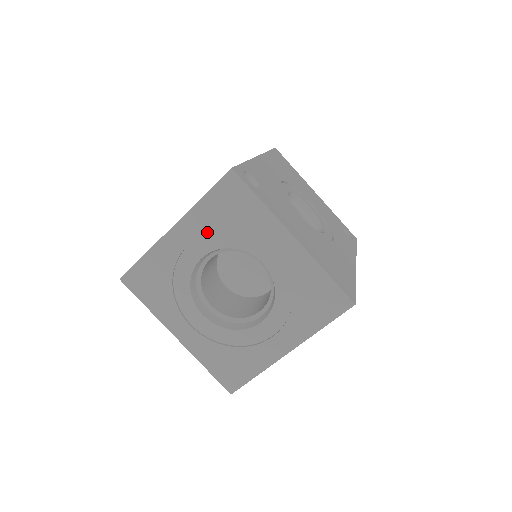
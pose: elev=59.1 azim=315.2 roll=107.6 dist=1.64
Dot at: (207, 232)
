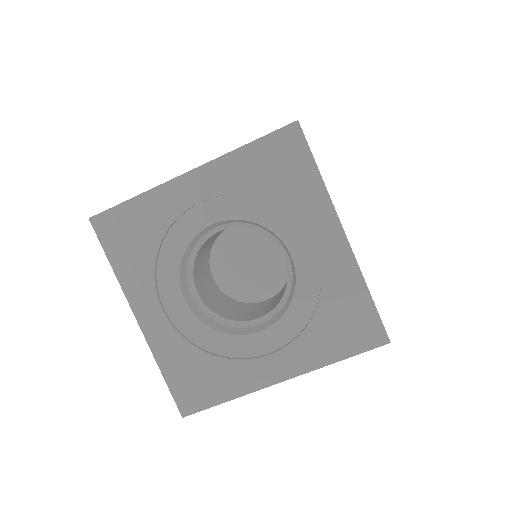
Dot at: (234, 192)
